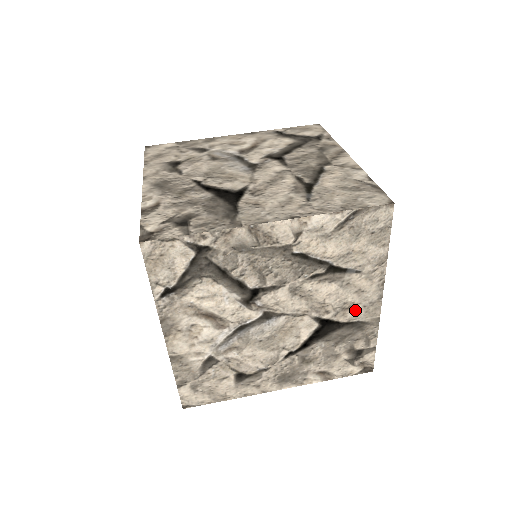
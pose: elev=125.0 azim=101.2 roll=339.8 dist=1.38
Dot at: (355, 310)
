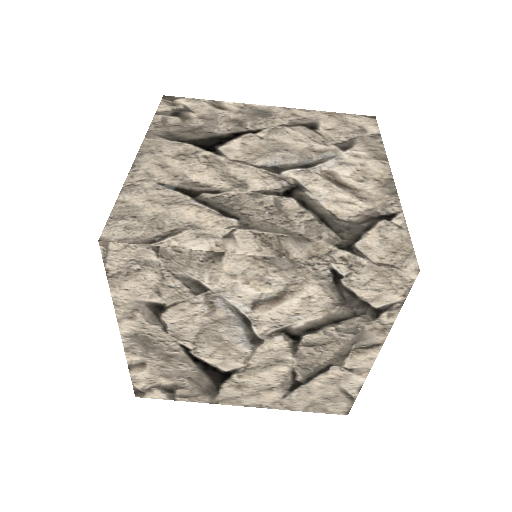
Dot at: occluded
